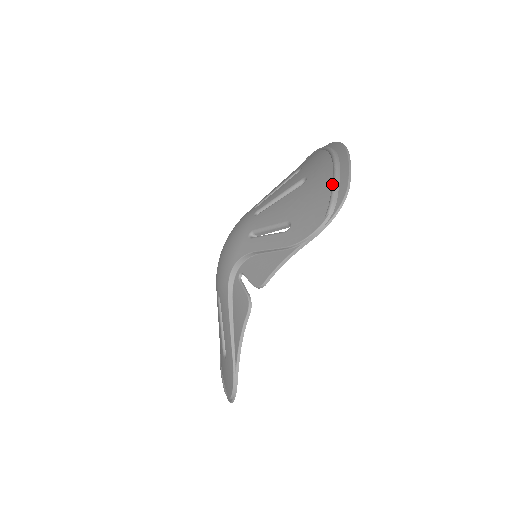
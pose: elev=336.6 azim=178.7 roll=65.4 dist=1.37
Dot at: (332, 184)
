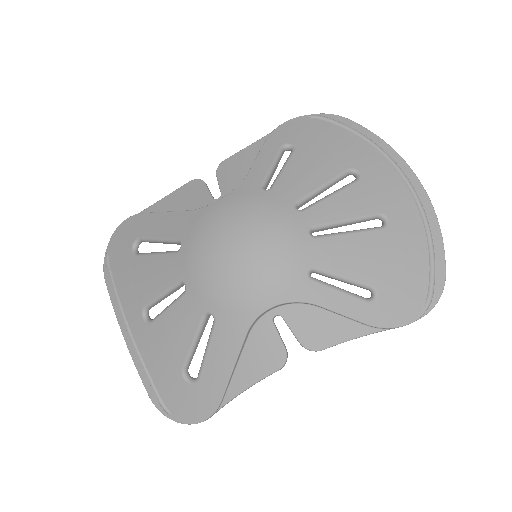
Dot at: (432, 267)
